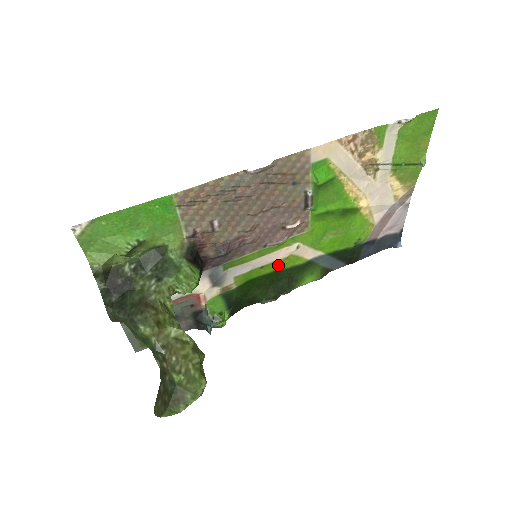
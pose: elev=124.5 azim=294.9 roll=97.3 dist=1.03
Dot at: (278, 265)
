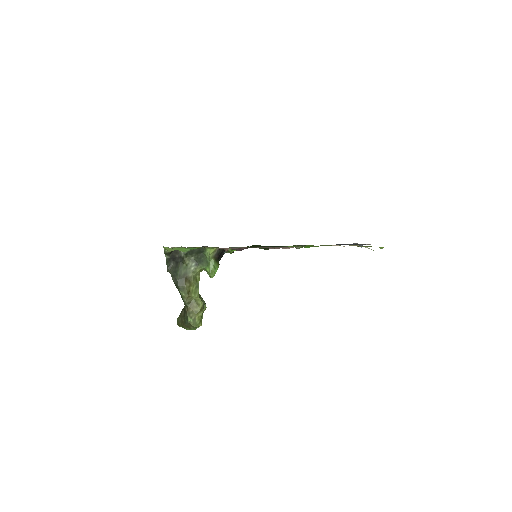
Dot at: occluded
